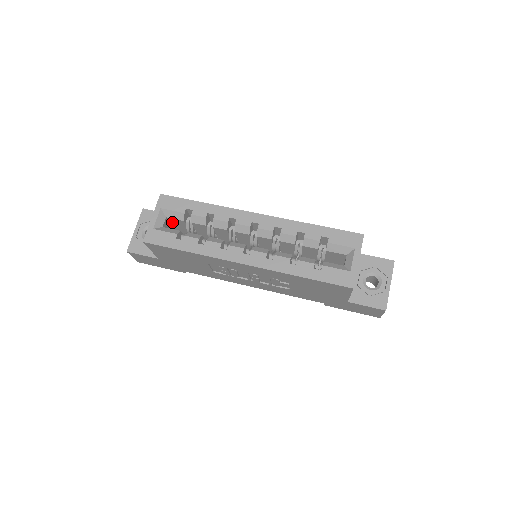
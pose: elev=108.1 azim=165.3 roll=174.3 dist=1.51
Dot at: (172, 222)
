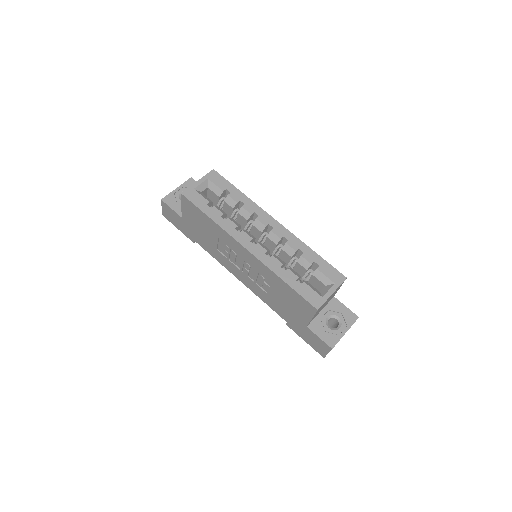
Dot at: (209, 194)
